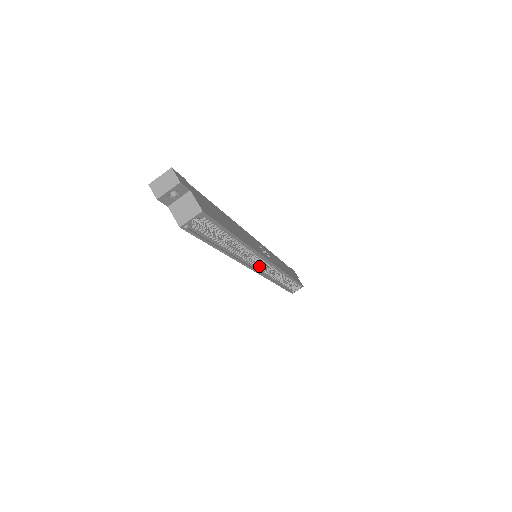
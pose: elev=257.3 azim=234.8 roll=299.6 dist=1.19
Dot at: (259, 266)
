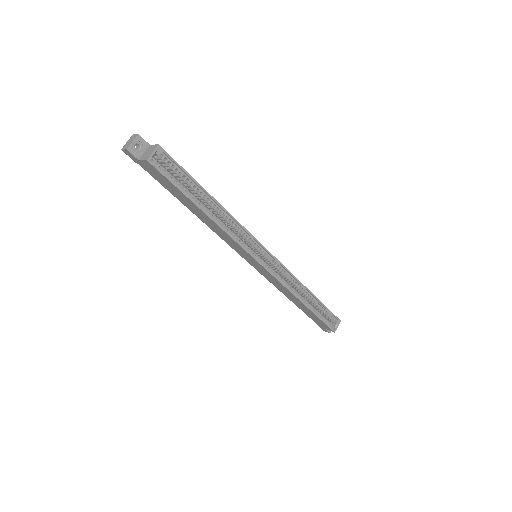
Dot at: (260, 258)
